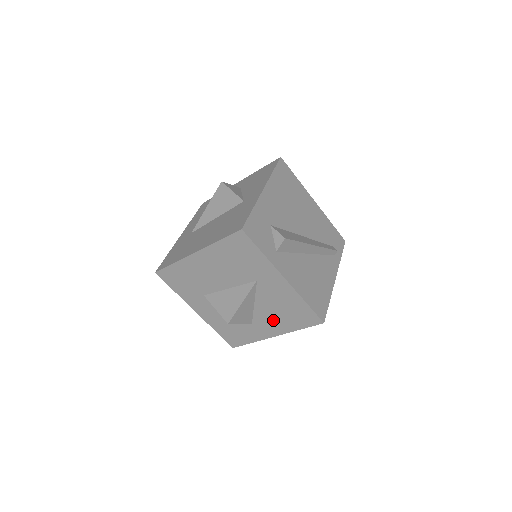
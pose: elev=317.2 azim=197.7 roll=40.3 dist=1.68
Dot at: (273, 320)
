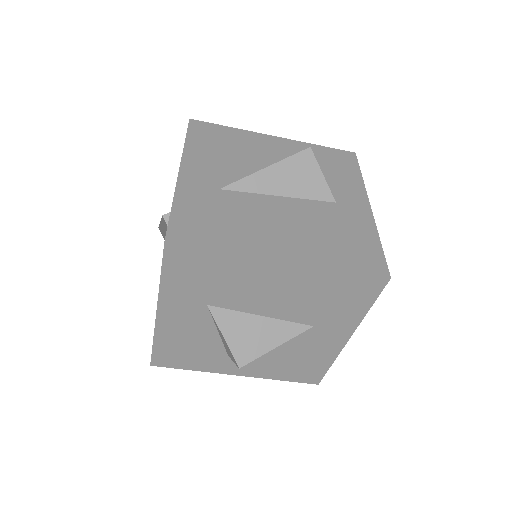
Dot at: (264, 363)
